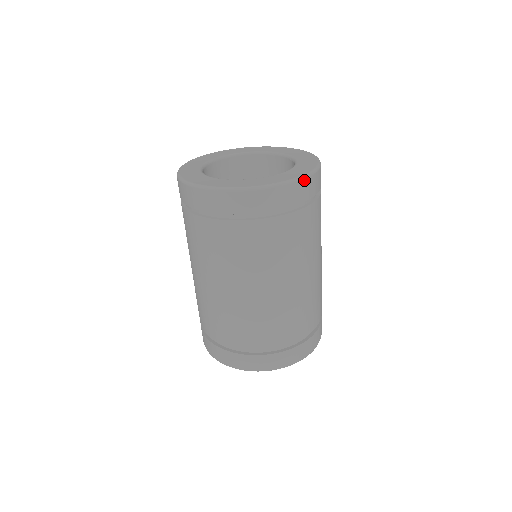
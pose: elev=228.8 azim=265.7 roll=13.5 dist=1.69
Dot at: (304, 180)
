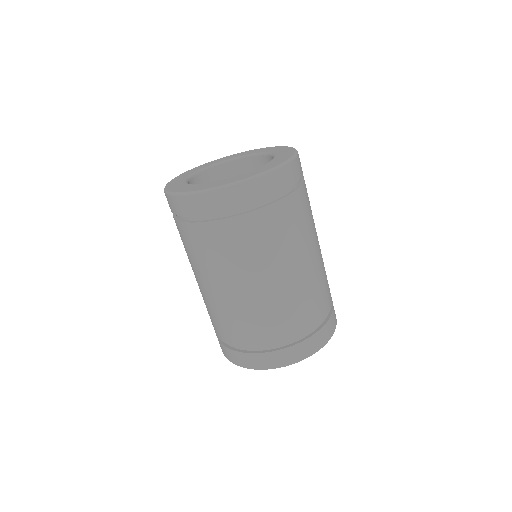
Dot at: (288, 165)
